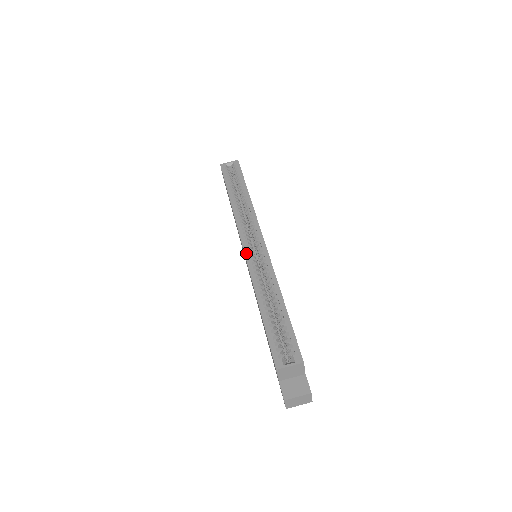
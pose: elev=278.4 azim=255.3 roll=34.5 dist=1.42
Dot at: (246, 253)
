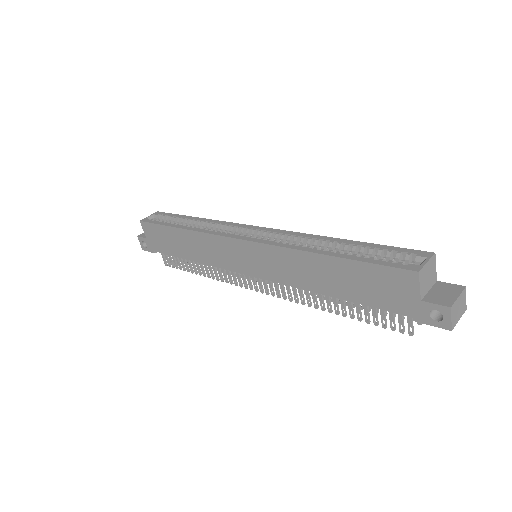
Dot at: (253, 240)
